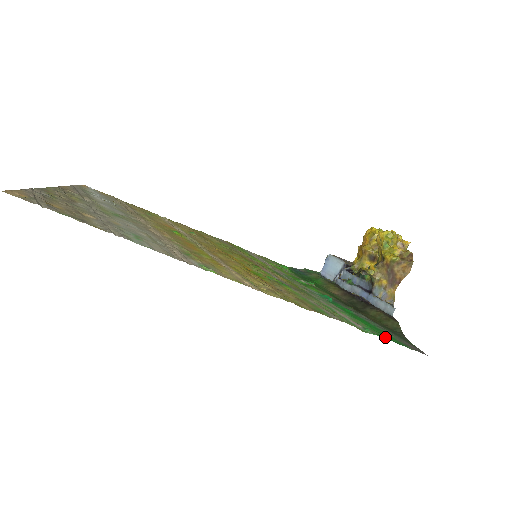
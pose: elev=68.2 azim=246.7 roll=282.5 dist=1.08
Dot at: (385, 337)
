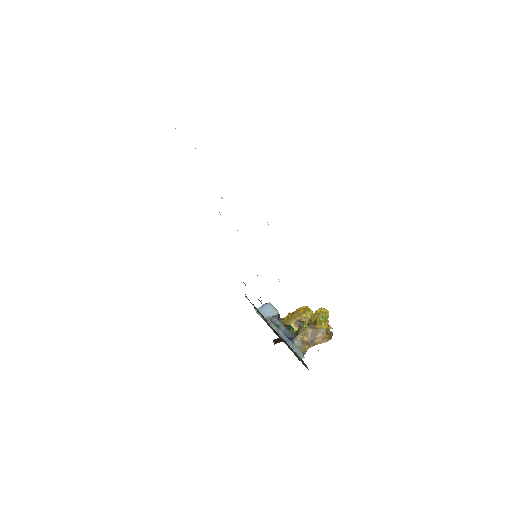
Dot at: occluded
